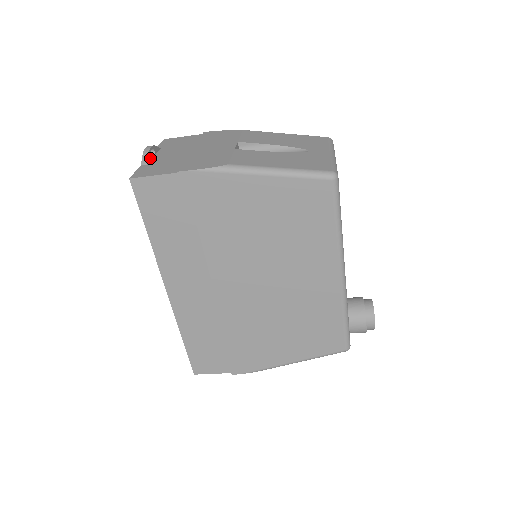
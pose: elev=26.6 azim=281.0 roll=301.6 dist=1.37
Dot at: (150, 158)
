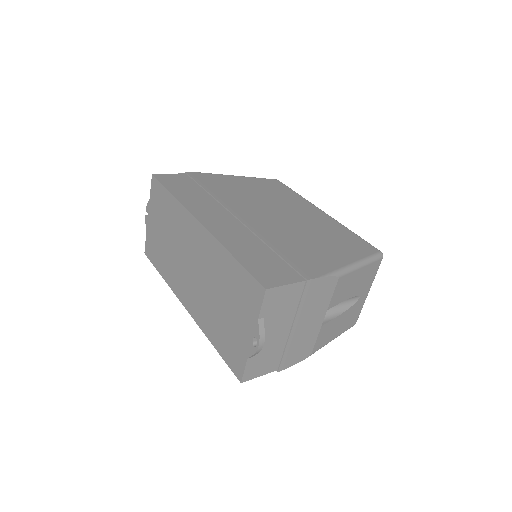
Dot at: occluded
